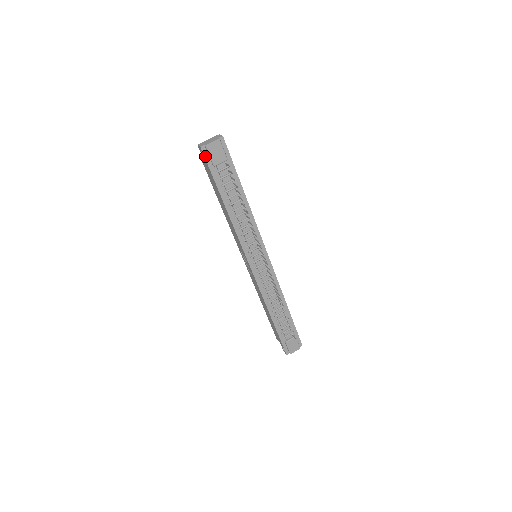
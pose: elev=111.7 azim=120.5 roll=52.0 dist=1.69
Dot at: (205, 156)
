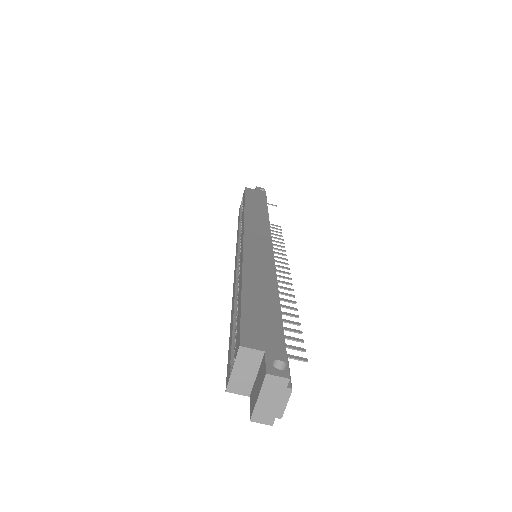
Dot at: occluded
